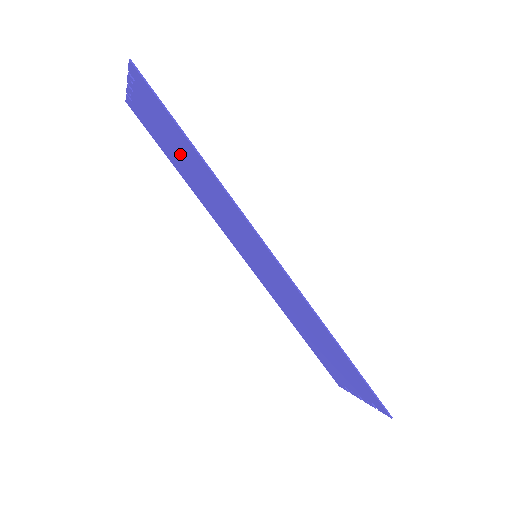
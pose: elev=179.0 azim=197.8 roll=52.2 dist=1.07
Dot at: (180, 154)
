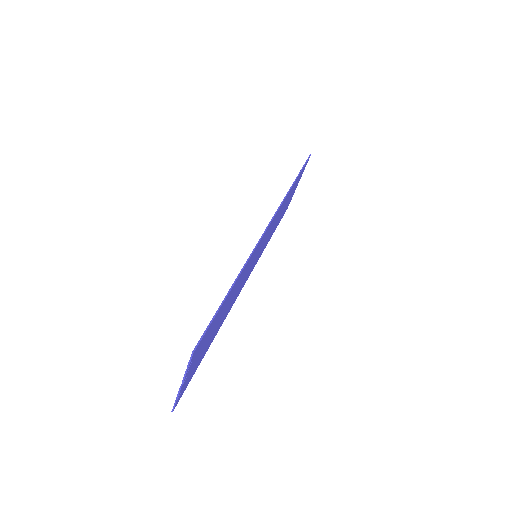
Dot at: occluded
